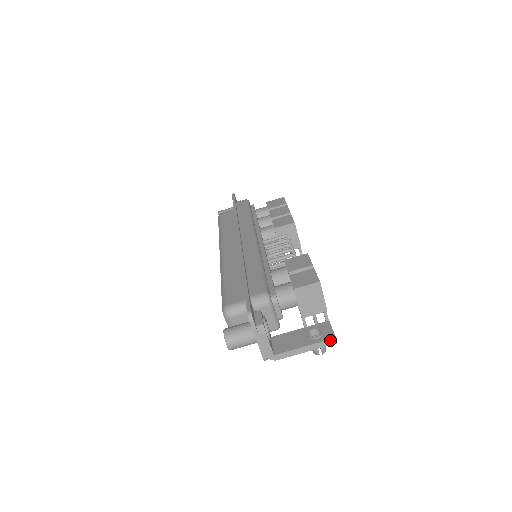
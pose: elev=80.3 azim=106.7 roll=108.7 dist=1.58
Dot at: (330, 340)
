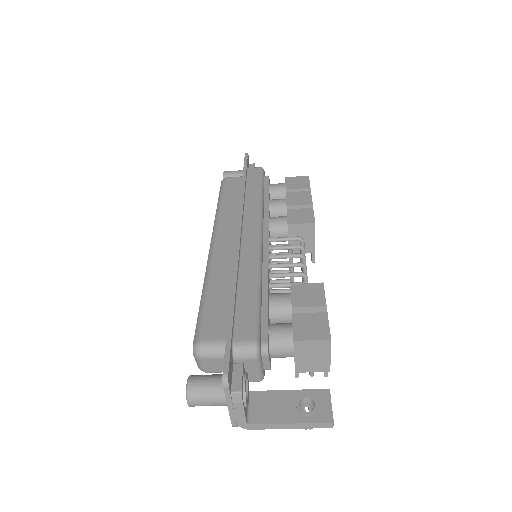
Dot at: (325, 423)
